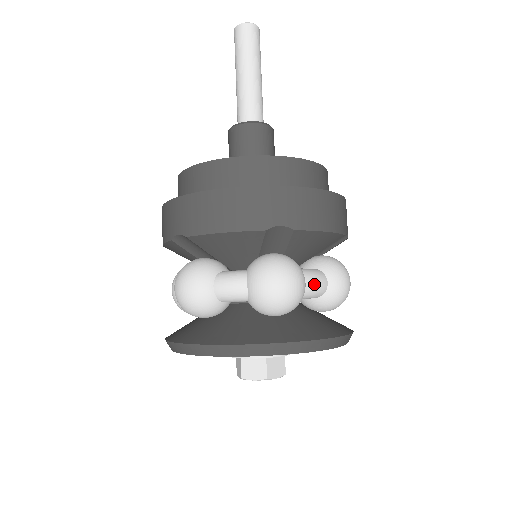
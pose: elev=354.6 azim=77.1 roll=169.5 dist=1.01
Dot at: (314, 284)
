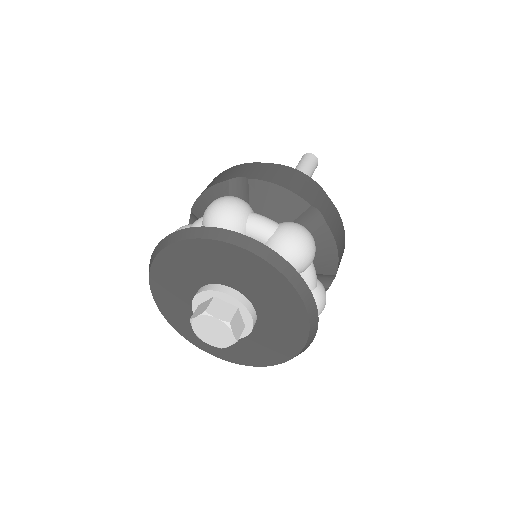
Dot at: (259, 218)
